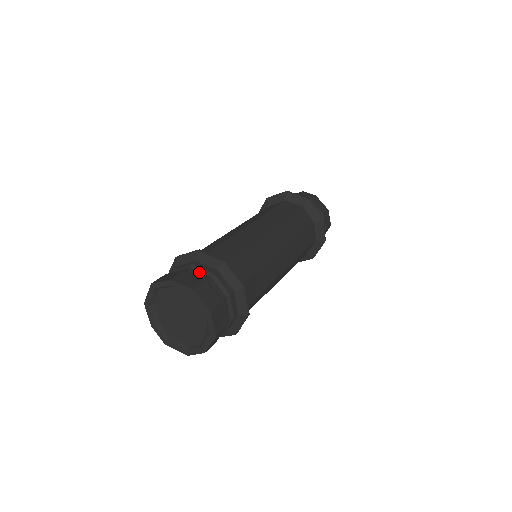
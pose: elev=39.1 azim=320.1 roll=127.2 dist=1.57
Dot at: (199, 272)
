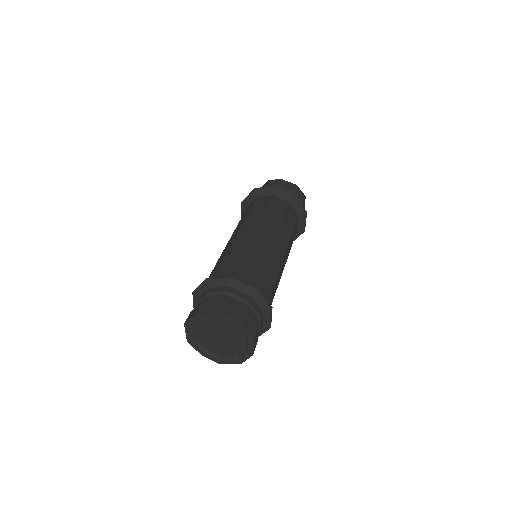
Dot at: (216, 296)
